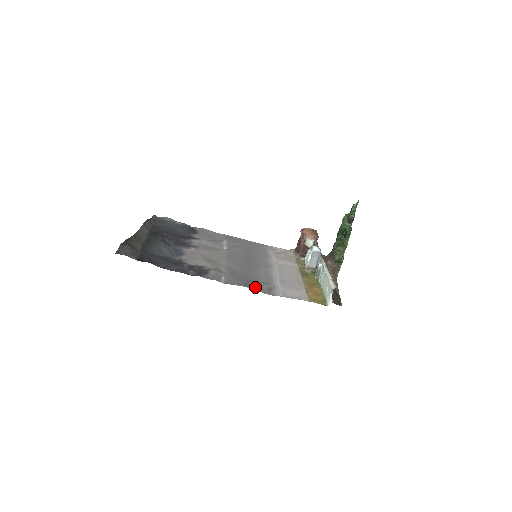
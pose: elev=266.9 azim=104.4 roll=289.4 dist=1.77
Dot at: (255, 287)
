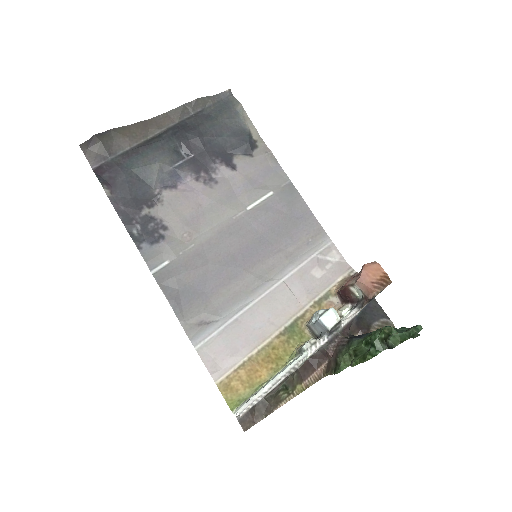
Dot at: (184, 307)
